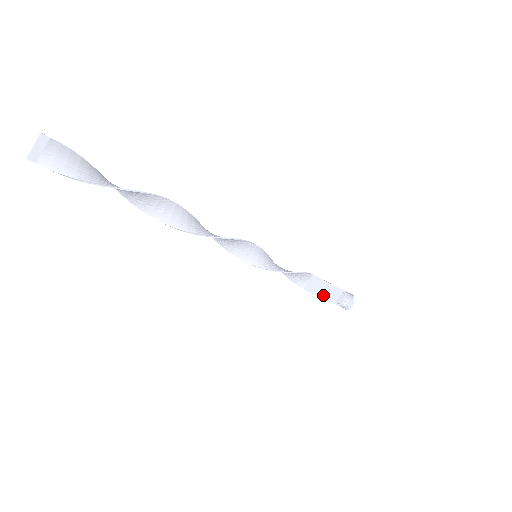
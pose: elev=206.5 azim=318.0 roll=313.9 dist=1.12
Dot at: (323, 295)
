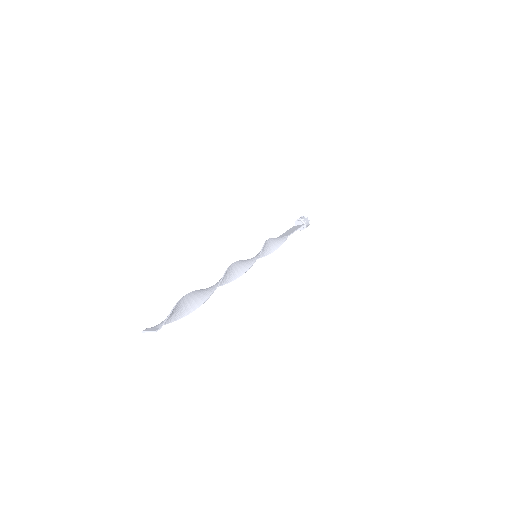
Dot at: occluded
